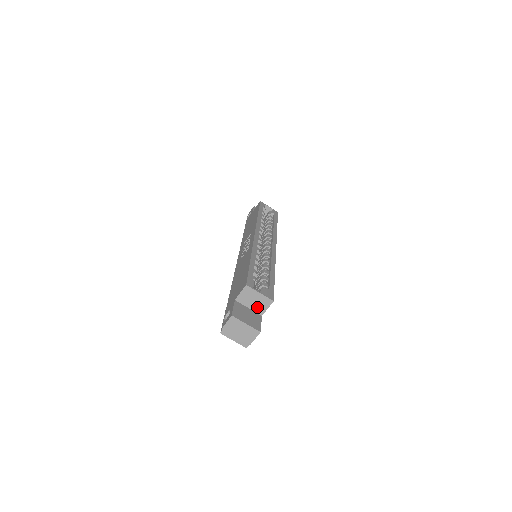
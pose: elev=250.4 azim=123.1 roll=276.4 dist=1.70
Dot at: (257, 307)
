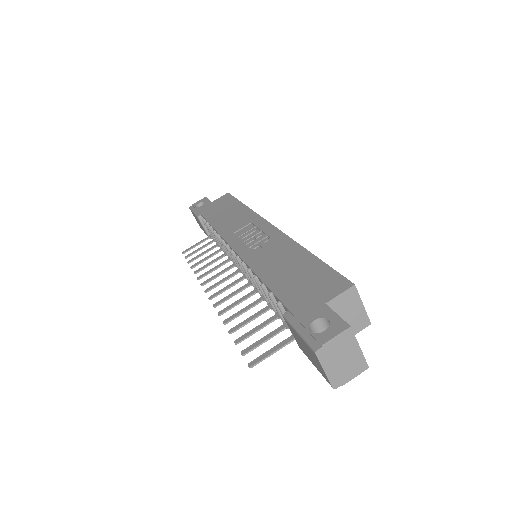
Dot at: occluded
